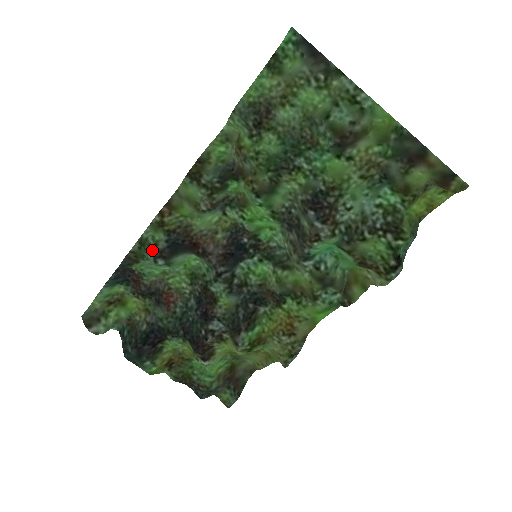
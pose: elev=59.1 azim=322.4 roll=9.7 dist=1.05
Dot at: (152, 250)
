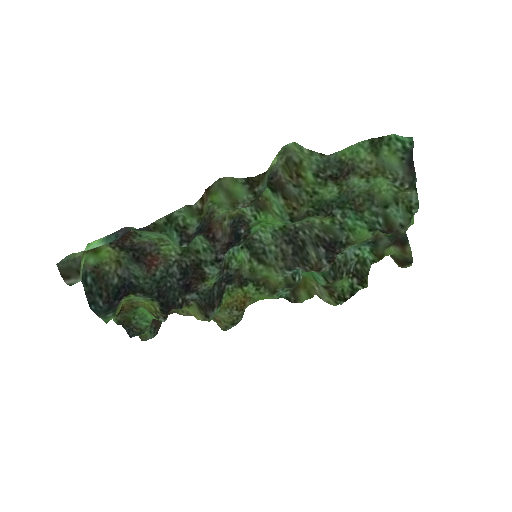
Dot at: (180, 232)
